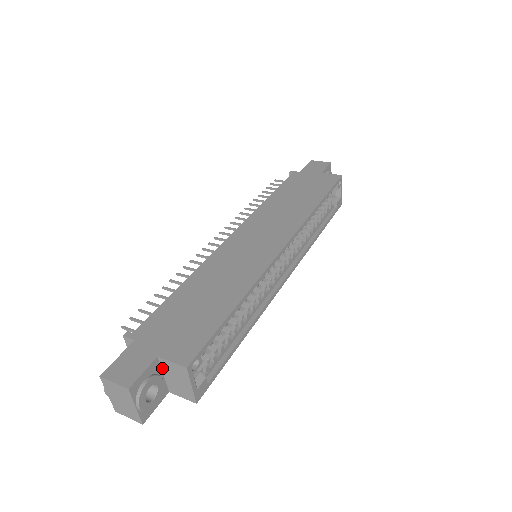
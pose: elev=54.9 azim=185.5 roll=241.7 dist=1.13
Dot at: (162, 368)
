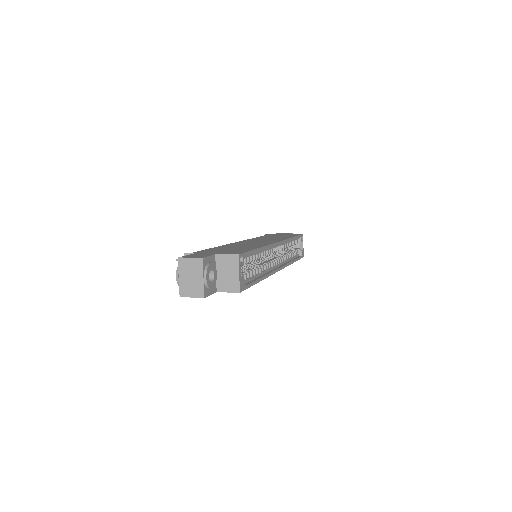
Dot at: (216, 266)
